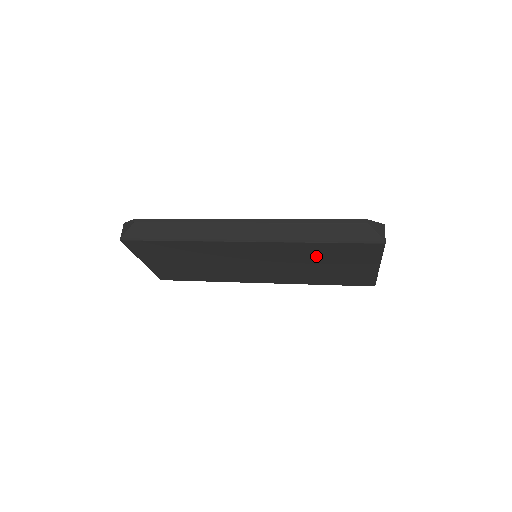
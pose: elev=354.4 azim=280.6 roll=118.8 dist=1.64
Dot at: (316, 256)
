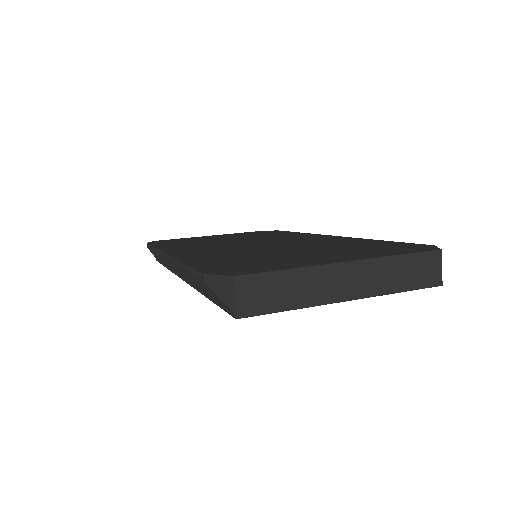
Dot at: occluded
